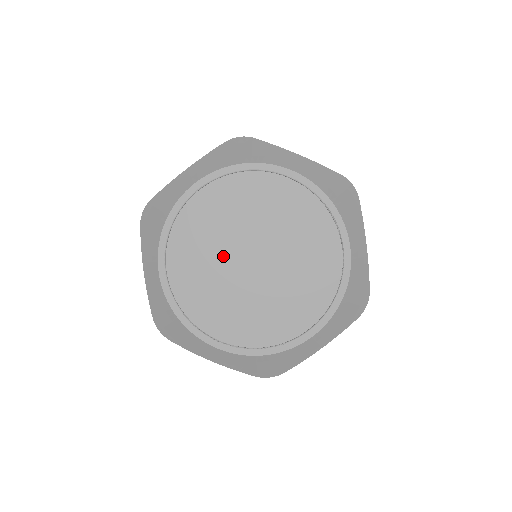
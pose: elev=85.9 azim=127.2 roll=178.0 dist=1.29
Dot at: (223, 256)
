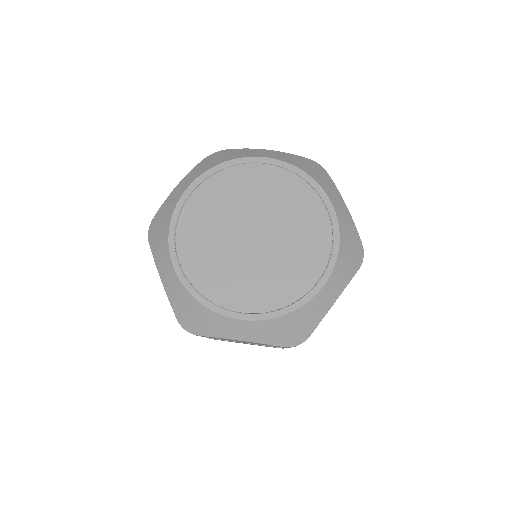
Dot at: (237, 214)
